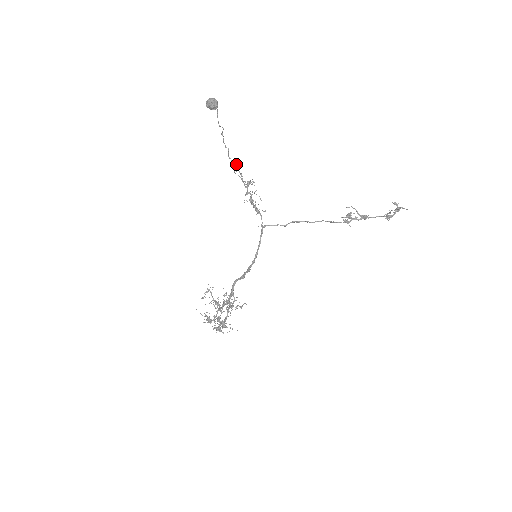
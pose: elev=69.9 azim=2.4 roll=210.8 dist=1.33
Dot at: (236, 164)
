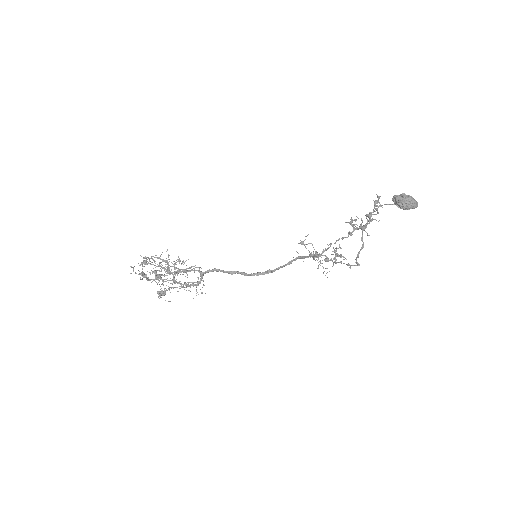
Dot at: (359, 265)
